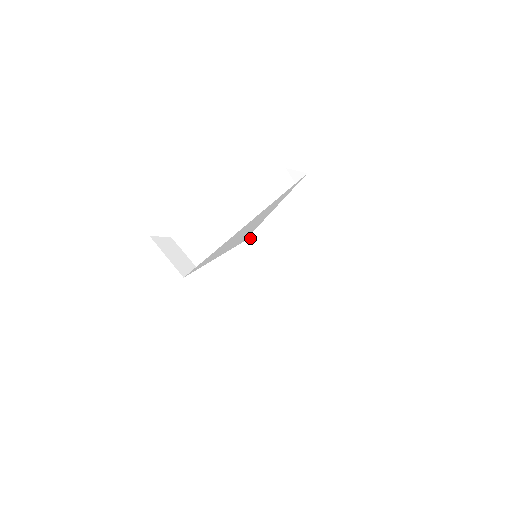
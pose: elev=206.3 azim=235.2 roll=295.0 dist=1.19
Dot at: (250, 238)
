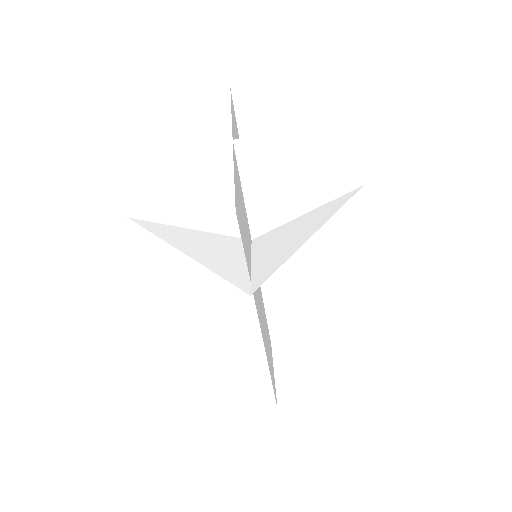
Dot at: (261, 237)
